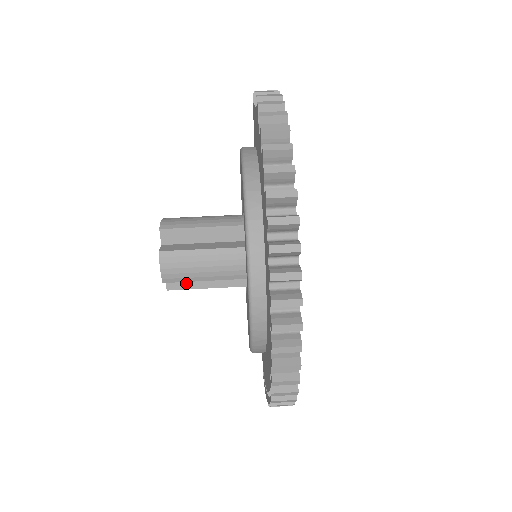
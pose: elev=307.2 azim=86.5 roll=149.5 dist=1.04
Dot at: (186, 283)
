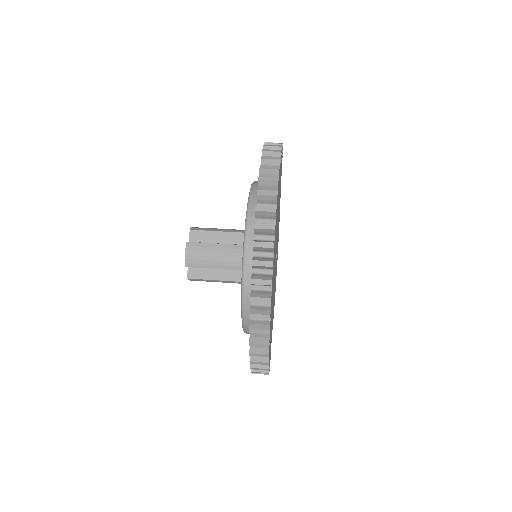
Dot at: (202, 274)
